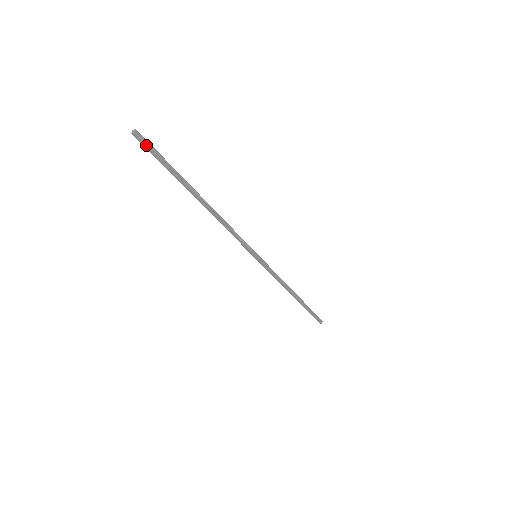
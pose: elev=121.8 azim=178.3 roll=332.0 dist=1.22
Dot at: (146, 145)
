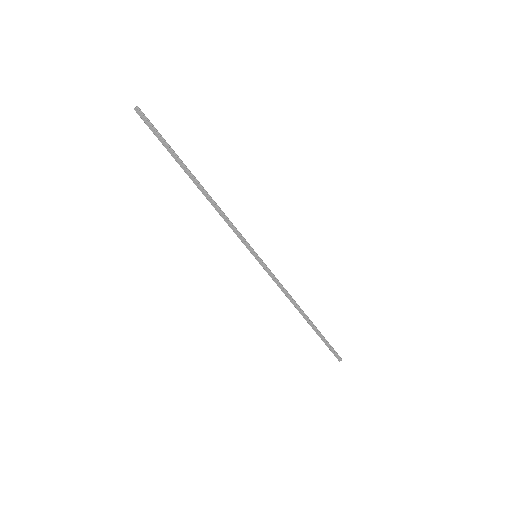
Dot at: (146, 120)
